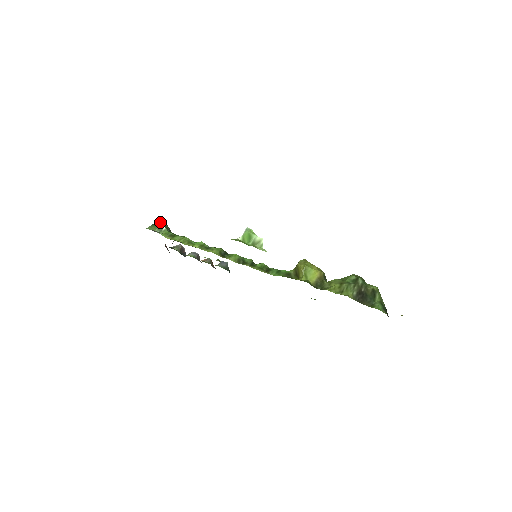
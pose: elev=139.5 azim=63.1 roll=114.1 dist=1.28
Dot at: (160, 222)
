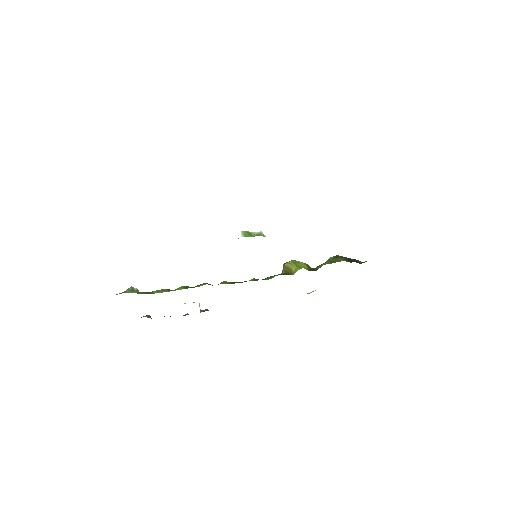
Dot at: occluded
